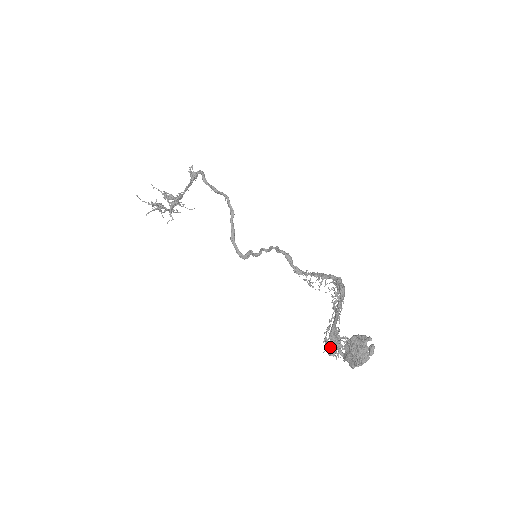
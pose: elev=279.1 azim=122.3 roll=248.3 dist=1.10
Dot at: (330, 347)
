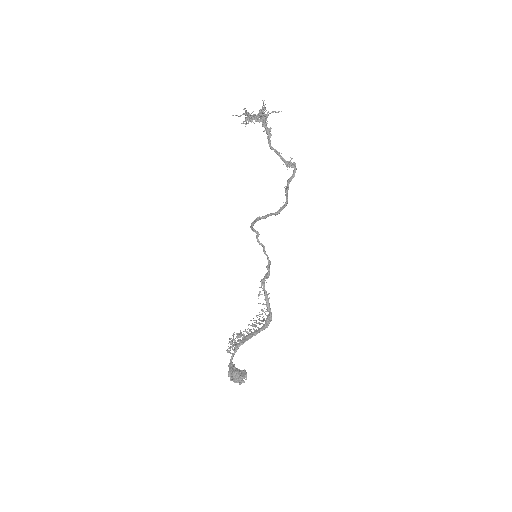
Dot at: occluded
